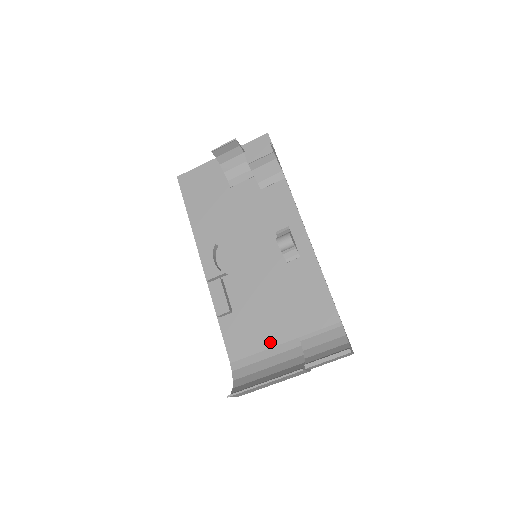
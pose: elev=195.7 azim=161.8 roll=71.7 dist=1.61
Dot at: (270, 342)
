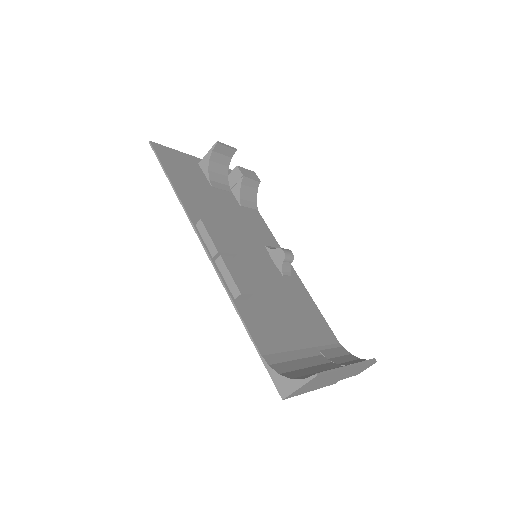
Dot at: (293, 344)
